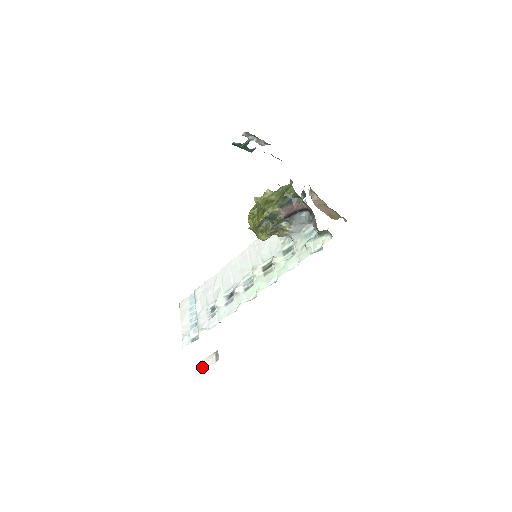
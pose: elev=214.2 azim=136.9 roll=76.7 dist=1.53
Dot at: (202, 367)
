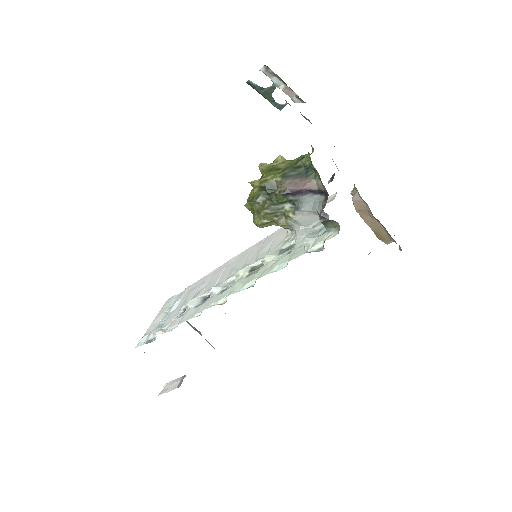
Dot at: (163, 390)
